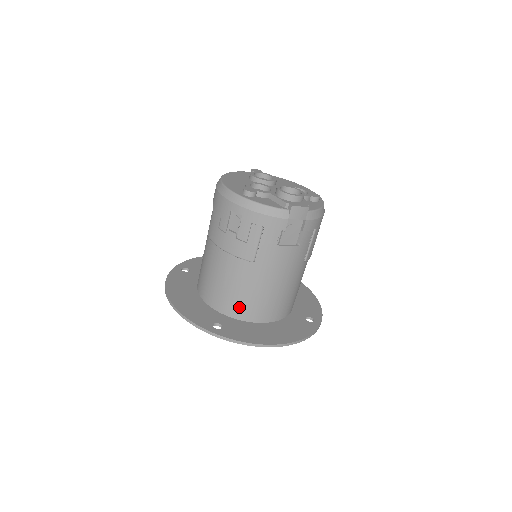
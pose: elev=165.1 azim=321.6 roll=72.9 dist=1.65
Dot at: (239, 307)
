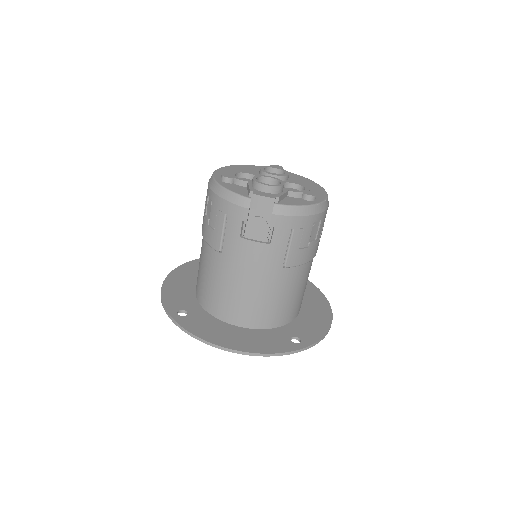
Dot at: (211, 301)
